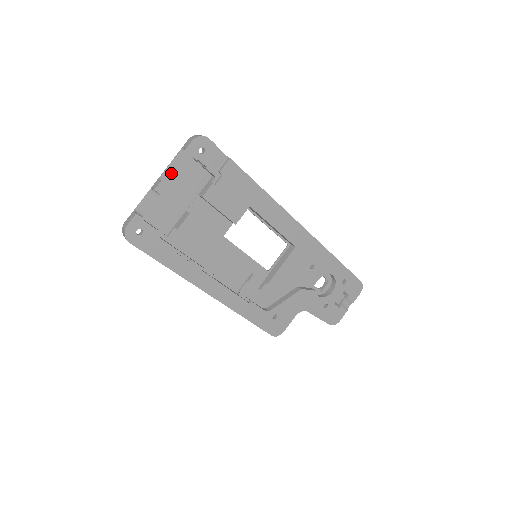
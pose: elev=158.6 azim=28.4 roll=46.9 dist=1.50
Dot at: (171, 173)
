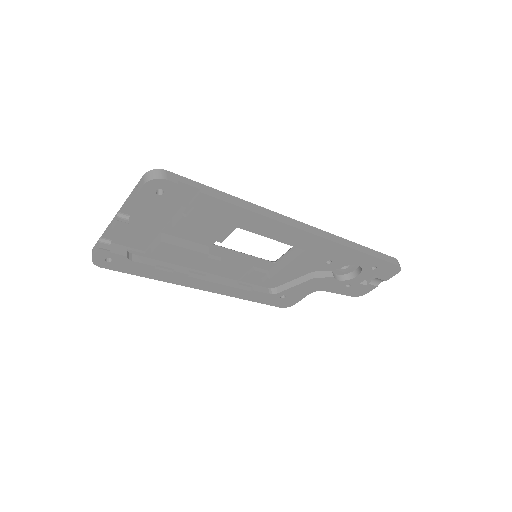
Dot at: (131, 207)
